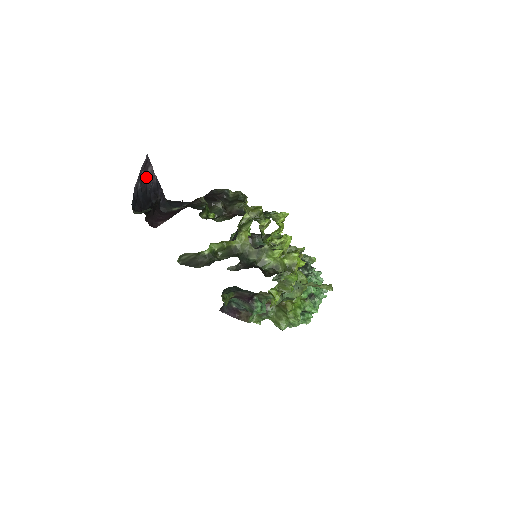
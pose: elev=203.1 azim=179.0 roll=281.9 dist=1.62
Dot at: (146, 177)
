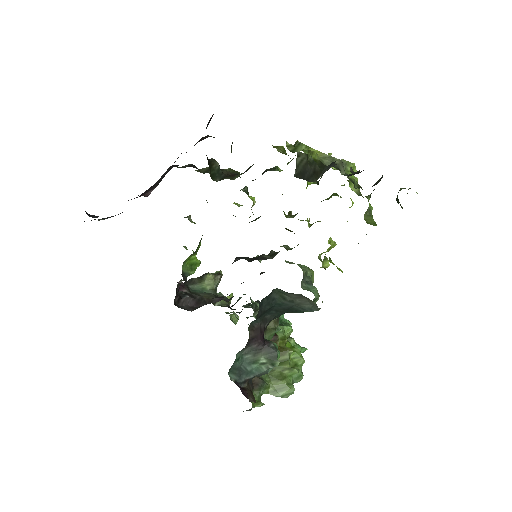
Dot at: occluded
